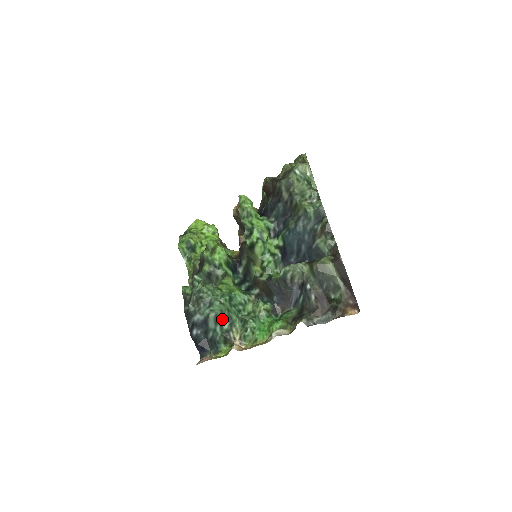
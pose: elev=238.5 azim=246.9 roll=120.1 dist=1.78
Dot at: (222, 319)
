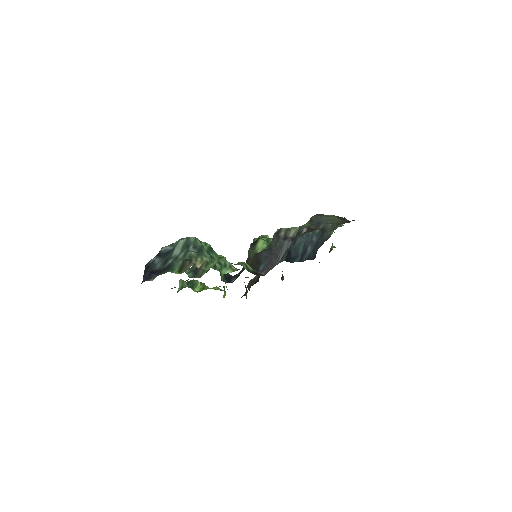
Dot at: (192, 248)
